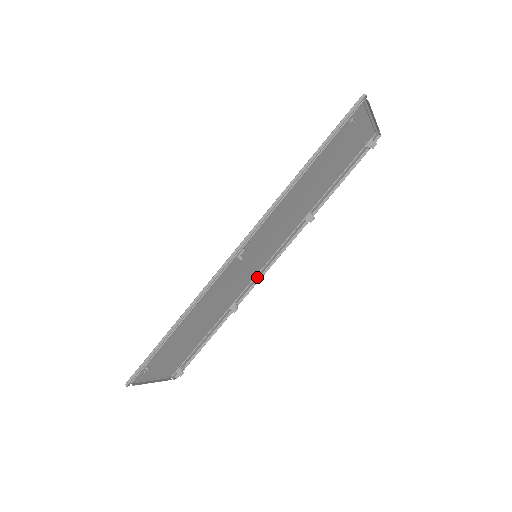
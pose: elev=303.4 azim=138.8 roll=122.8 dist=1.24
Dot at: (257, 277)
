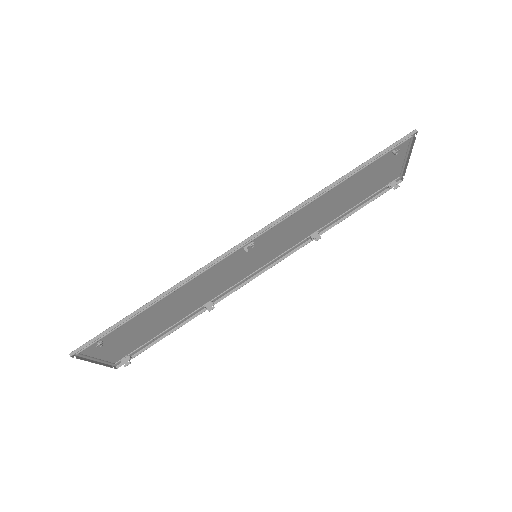
Dot at: (243, 281)
